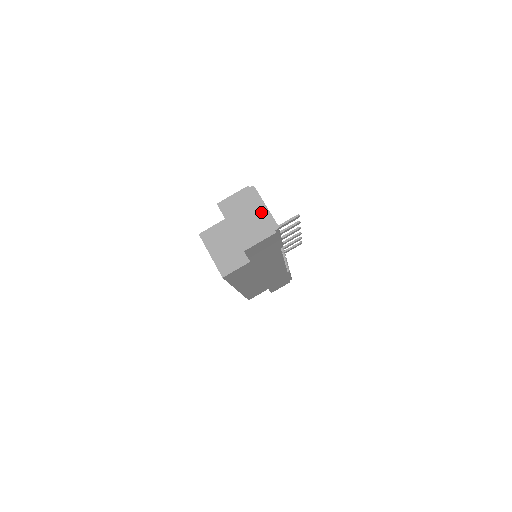
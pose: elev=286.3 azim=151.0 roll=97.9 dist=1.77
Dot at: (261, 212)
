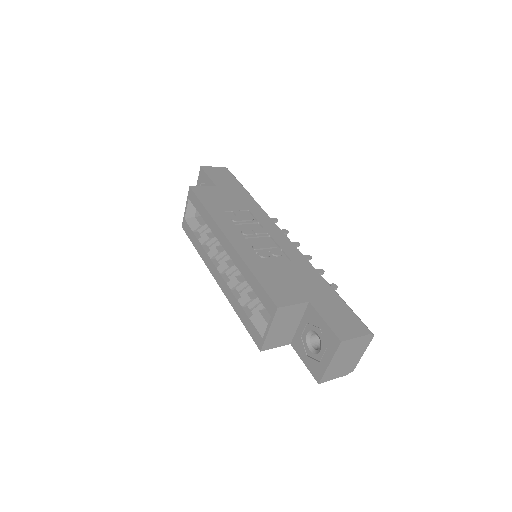
Dot at: (357, 357)
